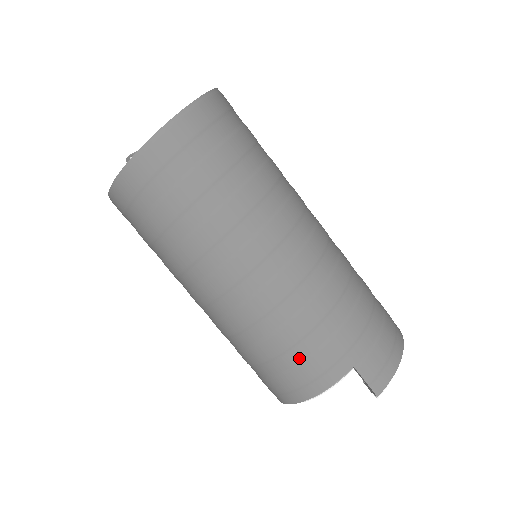
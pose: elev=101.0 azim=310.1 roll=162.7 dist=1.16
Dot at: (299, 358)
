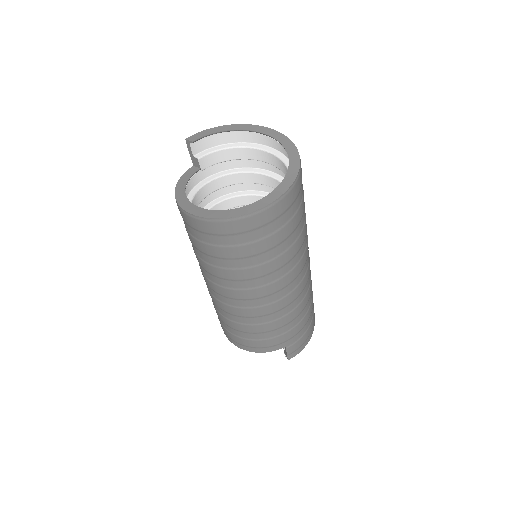
Dot at: (259, 338)
